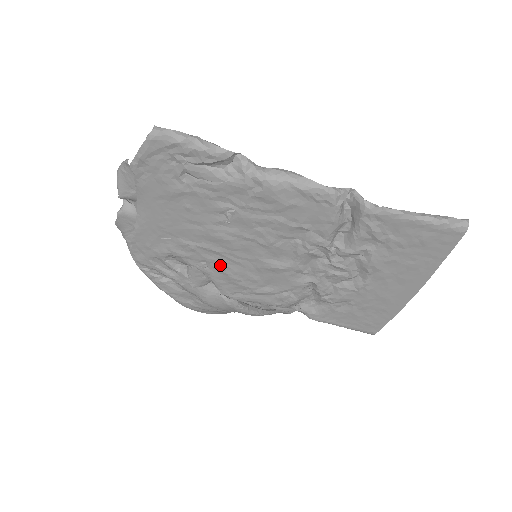
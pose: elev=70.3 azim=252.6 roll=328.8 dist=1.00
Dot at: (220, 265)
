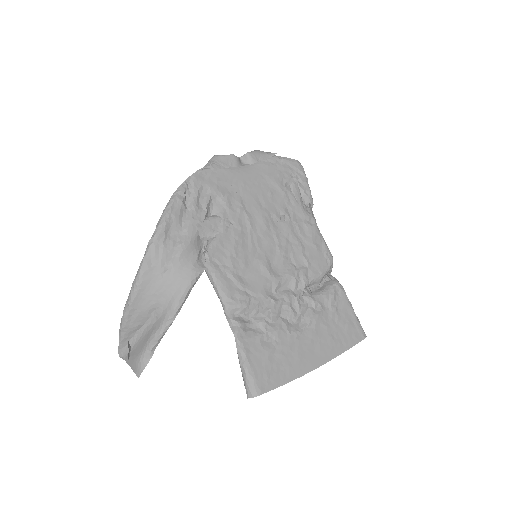
Dot at: (239, 234)
